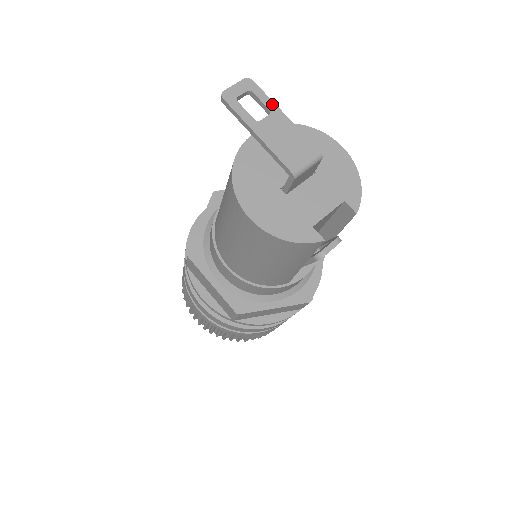
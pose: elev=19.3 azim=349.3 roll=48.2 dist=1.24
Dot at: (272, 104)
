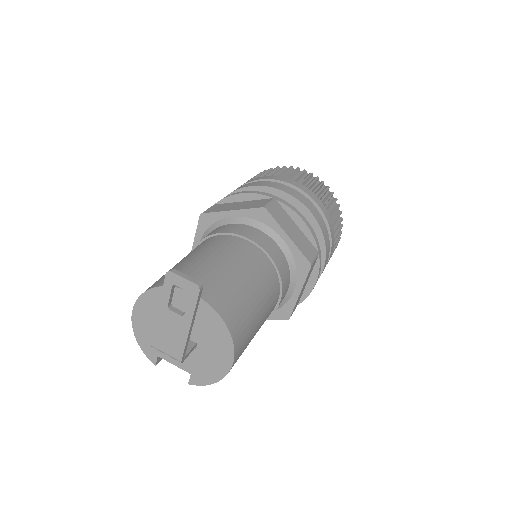
Dot at: (191, 315)
